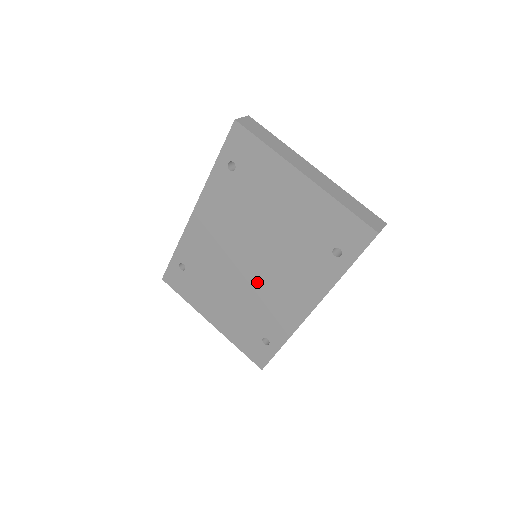
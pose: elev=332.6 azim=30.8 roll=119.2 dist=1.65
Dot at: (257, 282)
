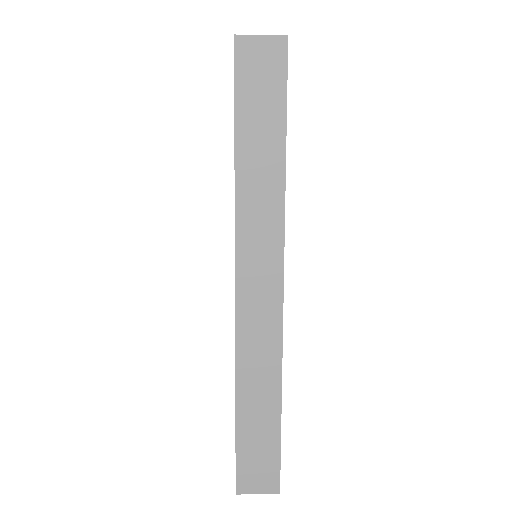
Dot at: occluded
